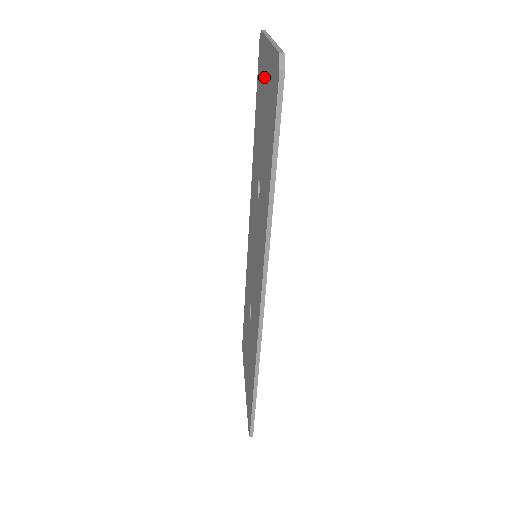
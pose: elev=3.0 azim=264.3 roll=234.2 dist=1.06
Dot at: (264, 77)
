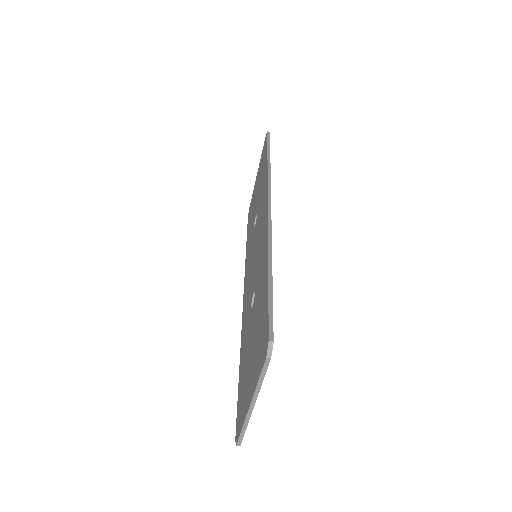
Dot at: (255, 190)
